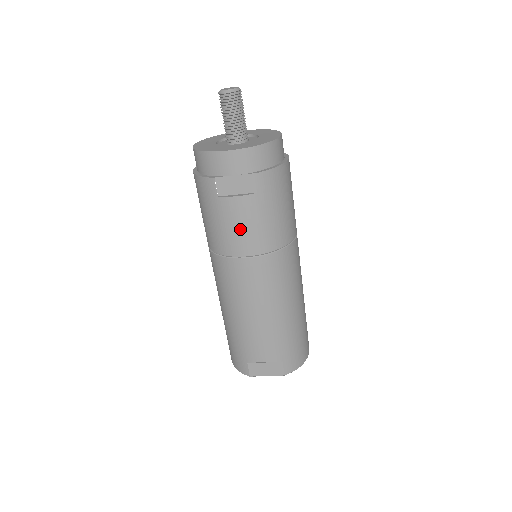
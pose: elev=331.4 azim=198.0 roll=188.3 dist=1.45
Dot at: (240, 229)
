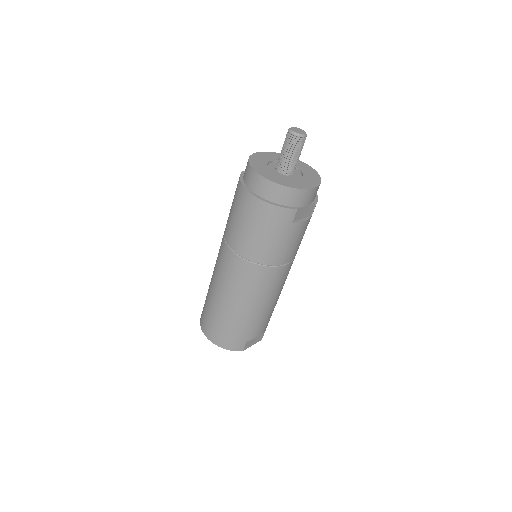
Dot at: (294, 244)
